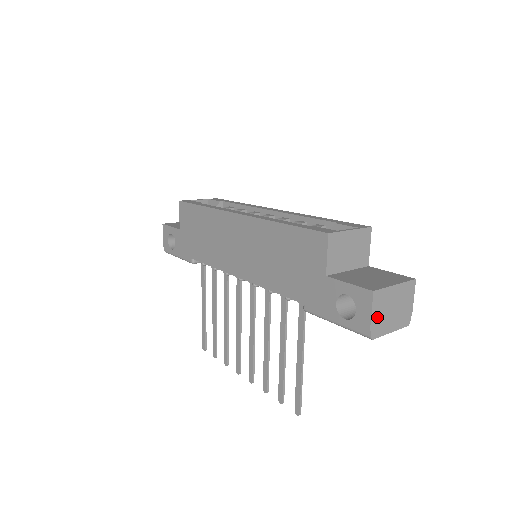
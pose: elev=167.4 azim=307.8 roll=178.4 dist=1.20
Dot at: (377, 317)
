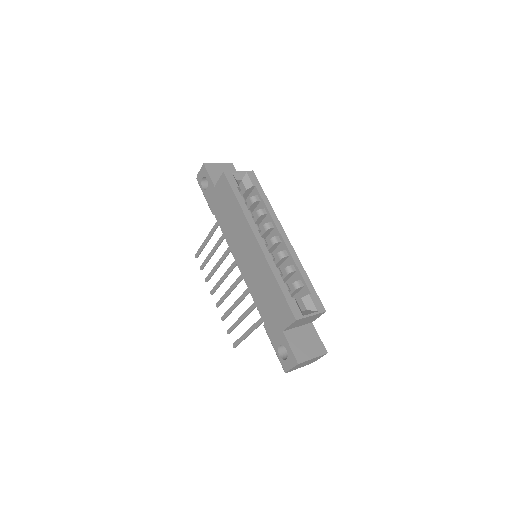
Dot at: (294, 368)
